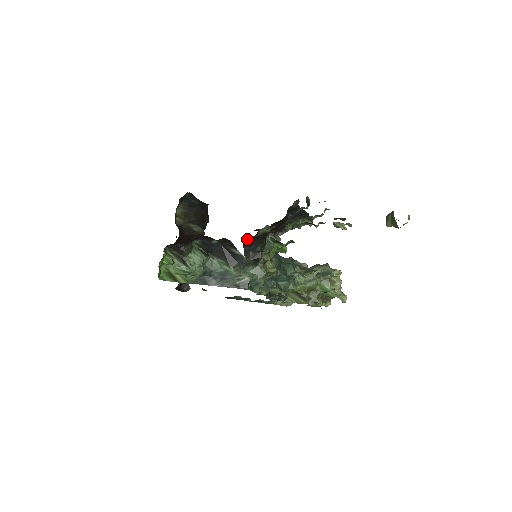
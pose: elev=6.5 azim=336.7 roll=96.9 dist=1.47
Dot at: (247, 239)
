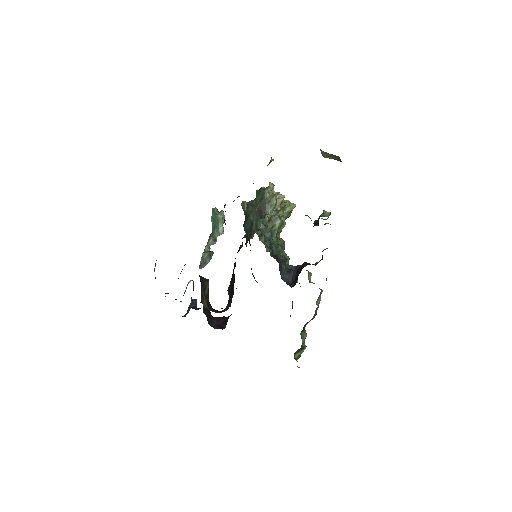
Dot at: occluded
